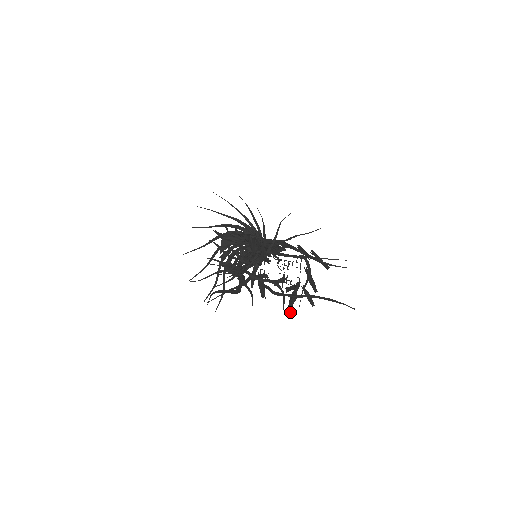
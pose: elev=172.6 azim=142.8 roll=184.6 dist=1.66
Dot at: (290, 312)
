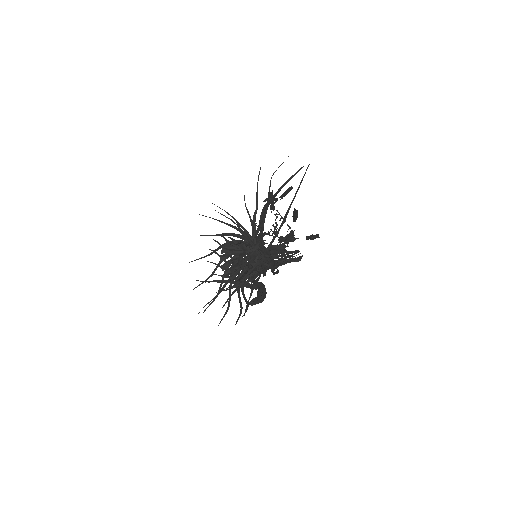
Dot at: (287, 243)
